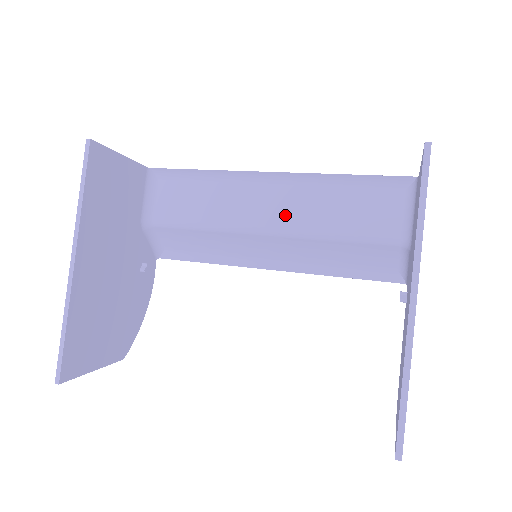
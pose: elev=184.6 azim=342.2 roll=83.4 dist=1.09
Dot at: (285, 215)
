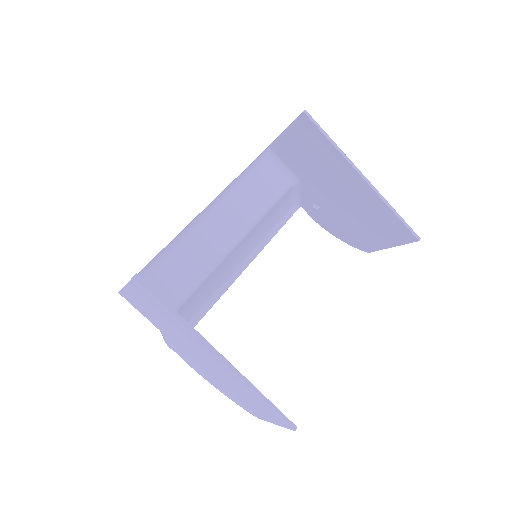
Dot at: (233, 226)
